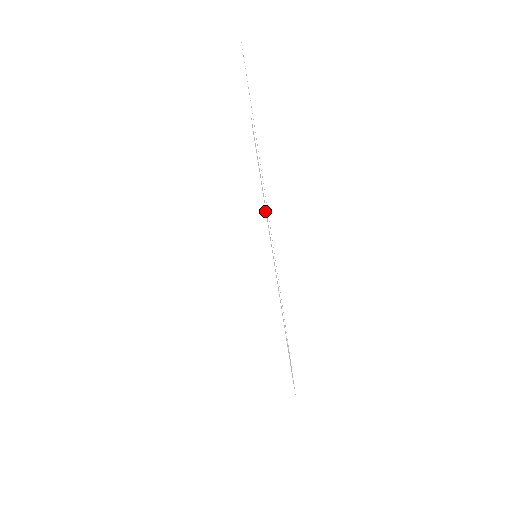
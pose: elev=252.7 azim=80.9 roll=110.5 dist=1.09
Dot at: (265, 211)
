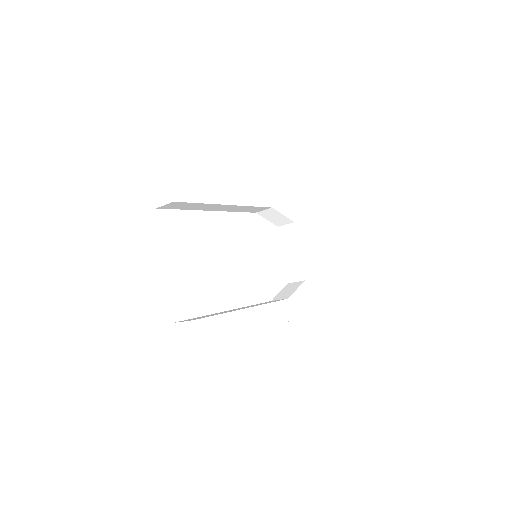
Dot at: occluded
